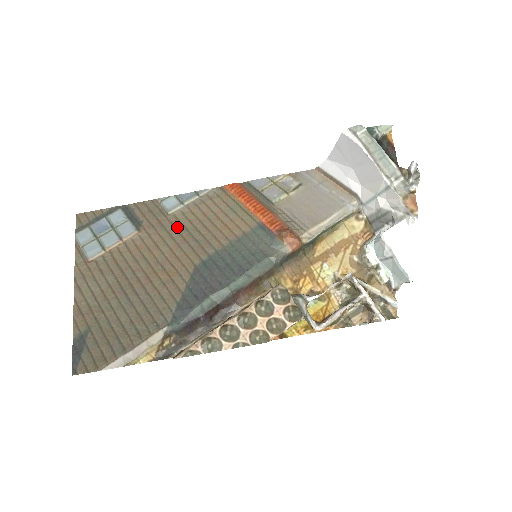
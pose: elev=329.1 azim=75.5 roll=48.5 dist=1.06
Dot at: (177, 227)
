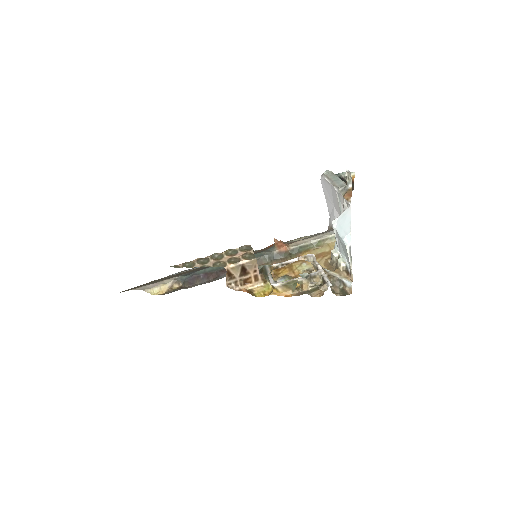
Dot at: occluded
